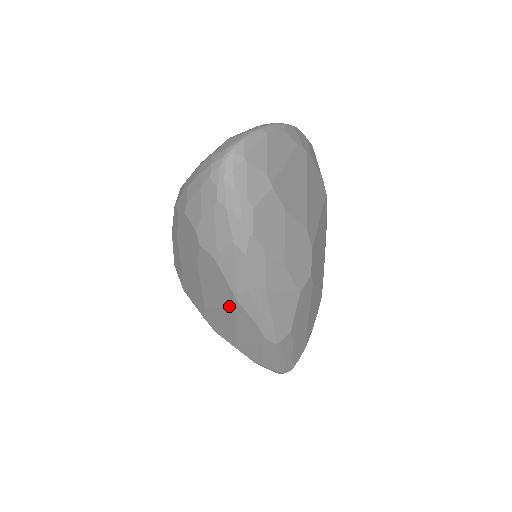
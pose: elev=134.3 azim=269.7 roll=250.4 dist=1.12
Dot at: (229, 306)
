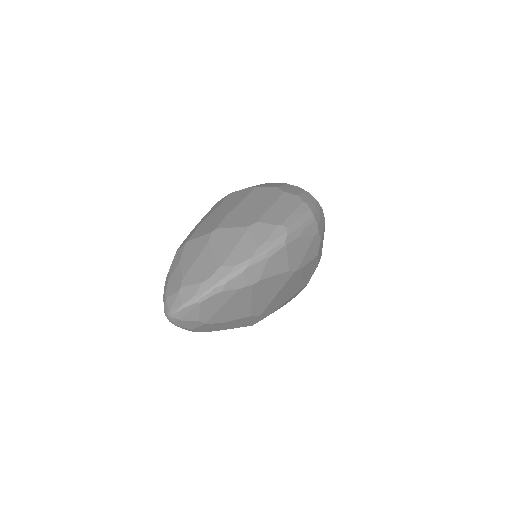
Dot at: occluded
